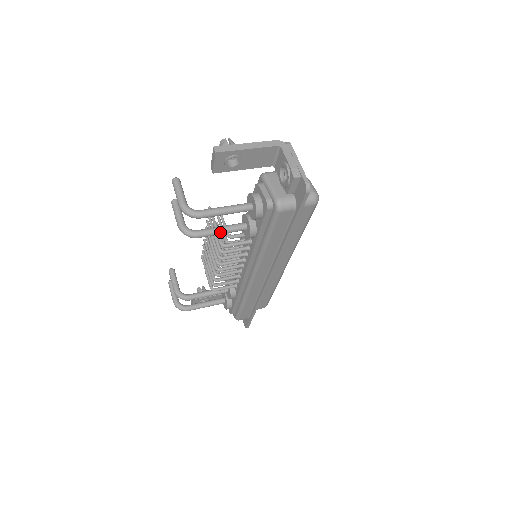
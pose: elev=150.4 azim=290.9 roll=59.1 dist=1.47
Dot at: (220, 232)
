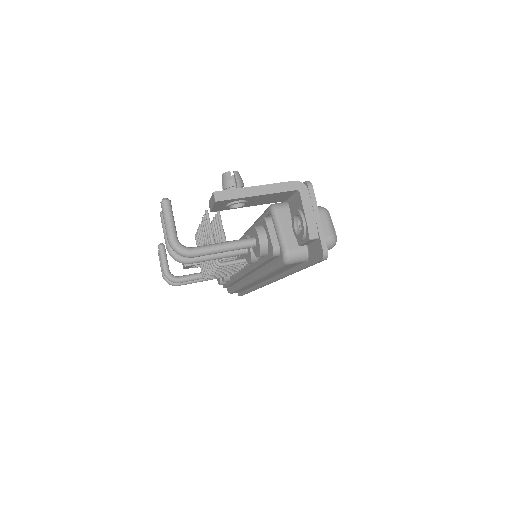
Dot at: (216, 258)
